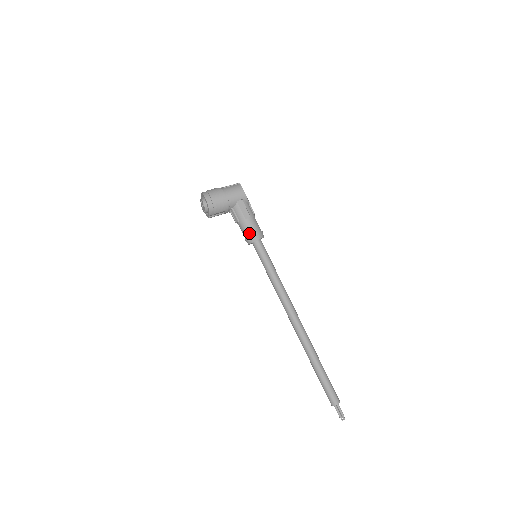
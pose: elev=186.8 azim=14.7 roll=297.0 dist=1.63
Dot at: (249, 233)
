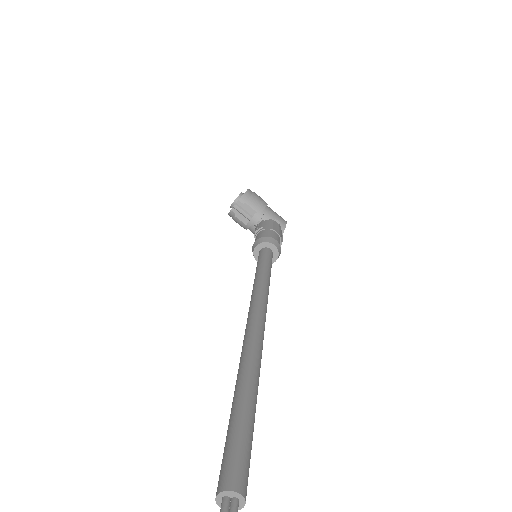
Dot at: (267, 236)
